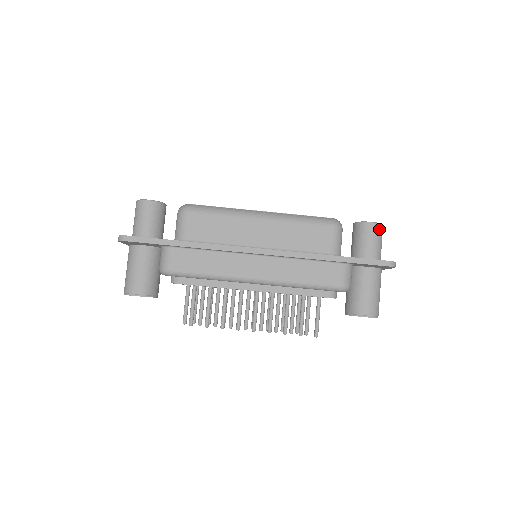
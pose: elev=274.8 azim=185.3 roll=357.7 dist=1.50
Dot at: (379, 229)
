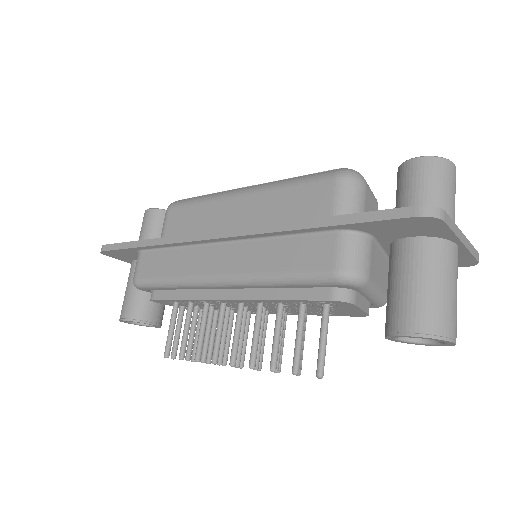
Dot at: (434, 166)
